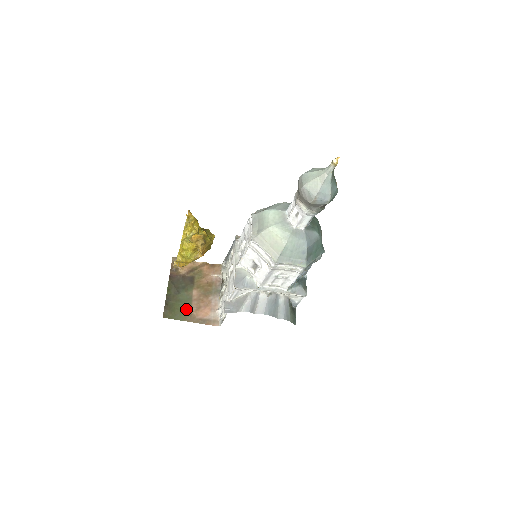
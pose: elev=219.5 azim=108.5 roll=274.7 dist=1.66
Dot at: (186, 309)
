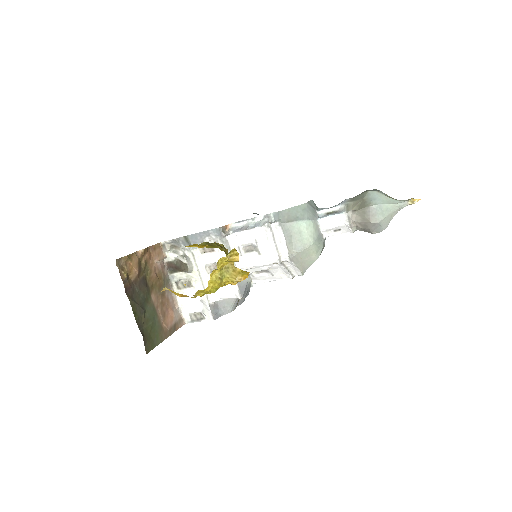
Dot at: (157, 326)
